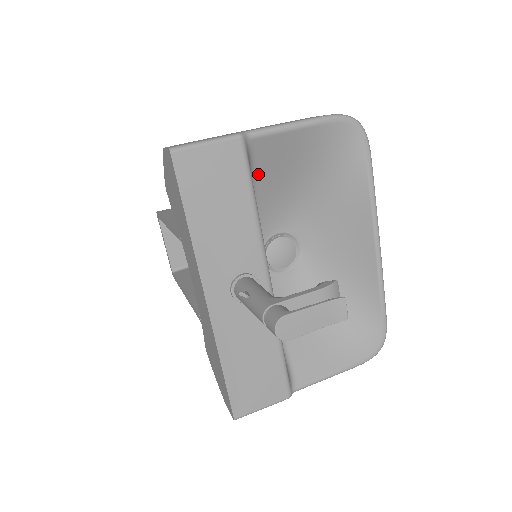
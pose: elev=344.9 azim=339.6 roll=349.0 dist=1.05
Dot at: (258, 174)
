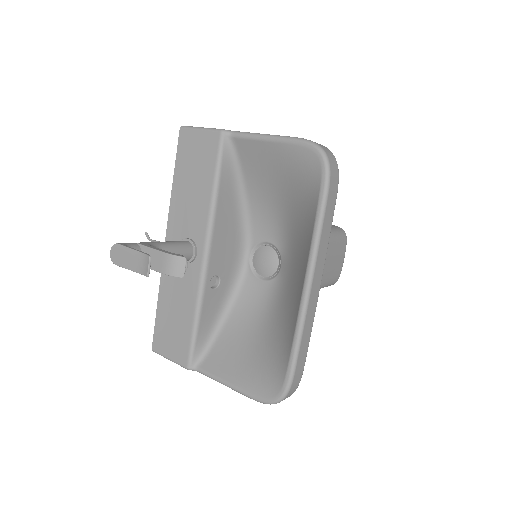
Dot at: (246, 173)
